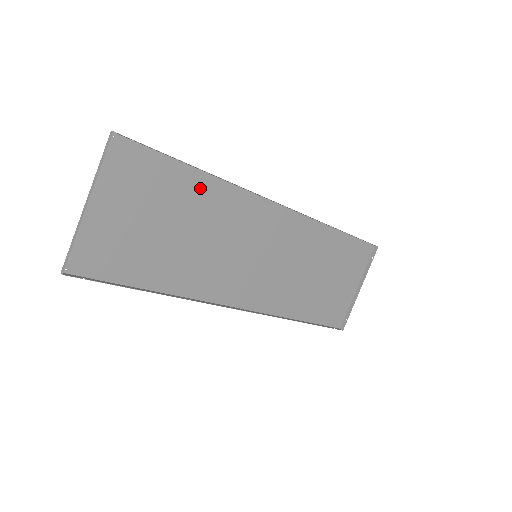
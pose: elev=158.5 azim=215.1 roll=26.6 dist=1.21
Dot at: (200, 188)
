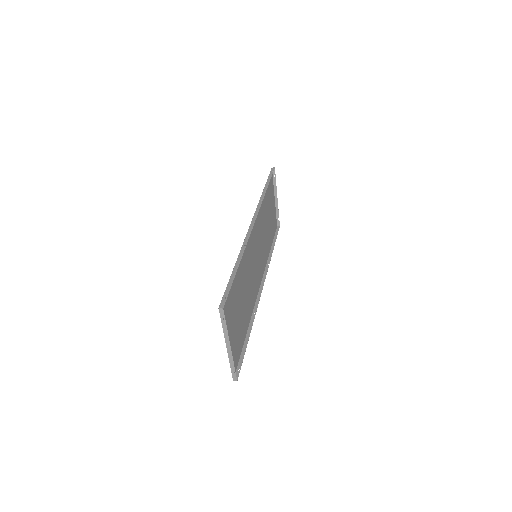
Dot at: (238, 269)
